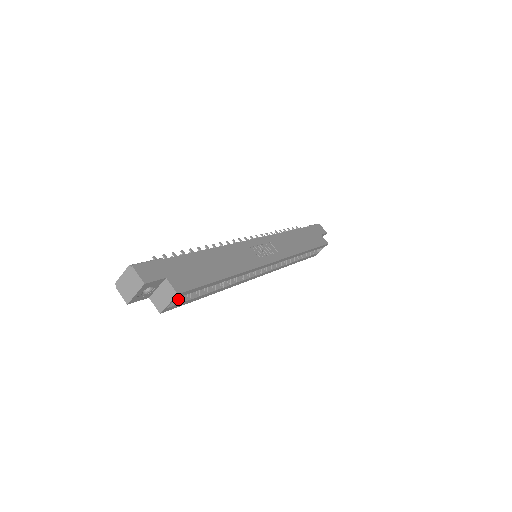
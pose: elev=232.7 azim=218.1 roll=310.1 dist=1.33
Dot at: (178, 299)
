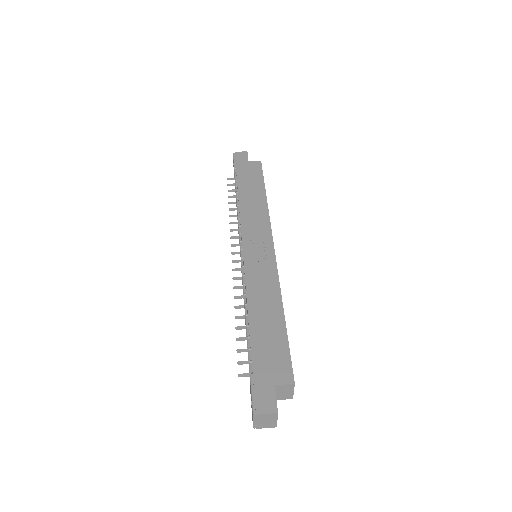
Dot at: occluded
